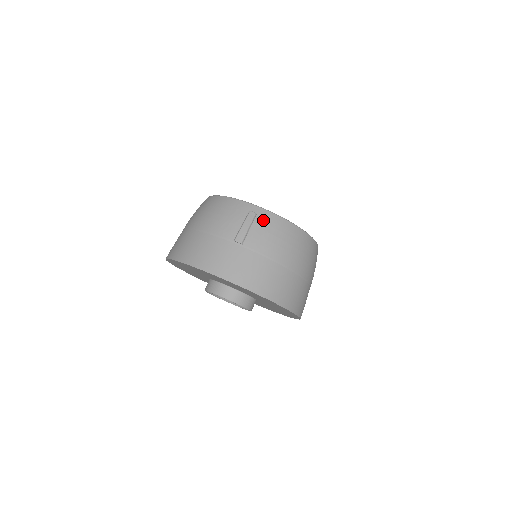
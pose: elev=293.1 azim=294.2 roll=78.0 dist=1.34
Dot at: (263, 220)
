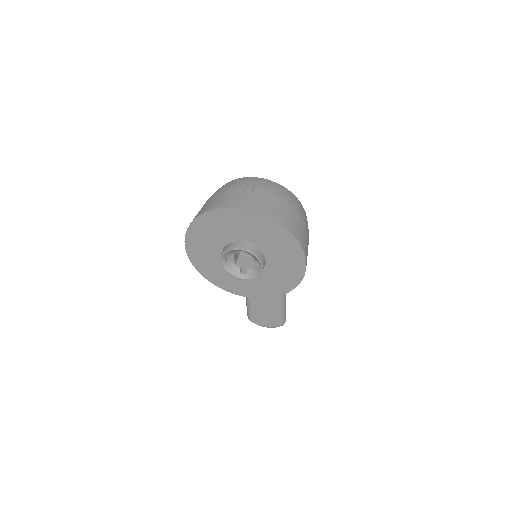
Dot at: (263, 182)
